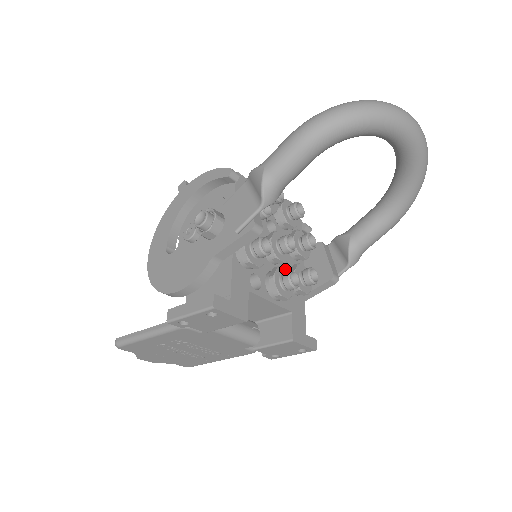
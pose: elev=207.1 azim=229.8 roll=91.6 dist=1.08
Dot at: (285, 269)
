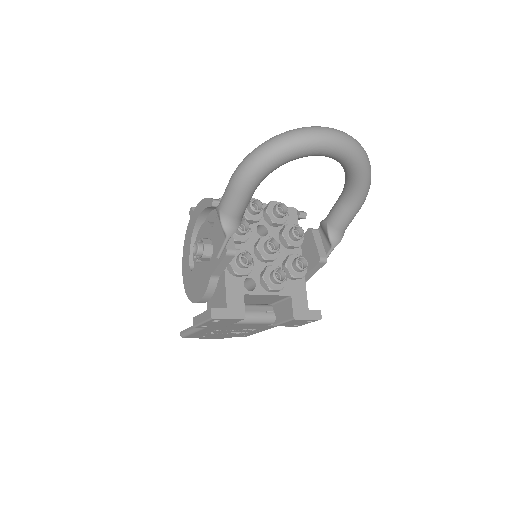
Dot at: (275, 266)
